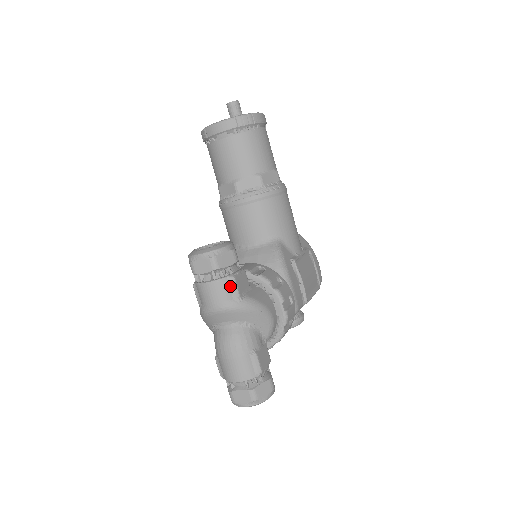
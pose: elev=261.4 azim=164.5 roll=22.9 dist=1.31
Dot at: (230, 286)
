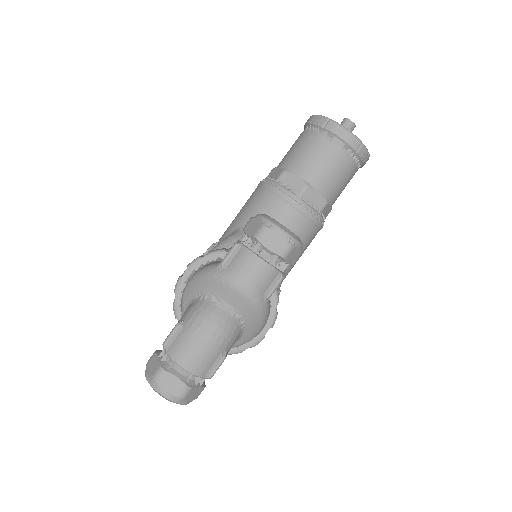
Dot at: (273, 282)
